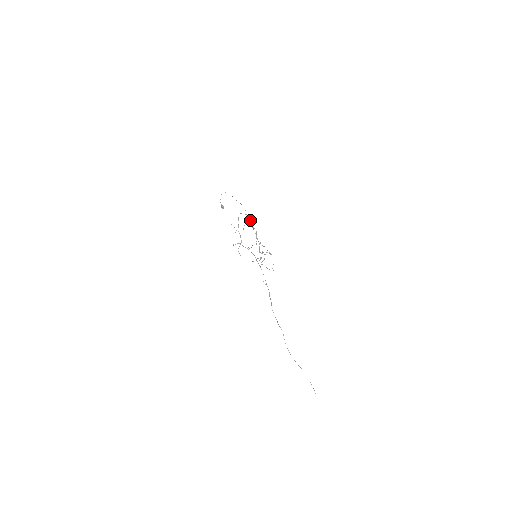
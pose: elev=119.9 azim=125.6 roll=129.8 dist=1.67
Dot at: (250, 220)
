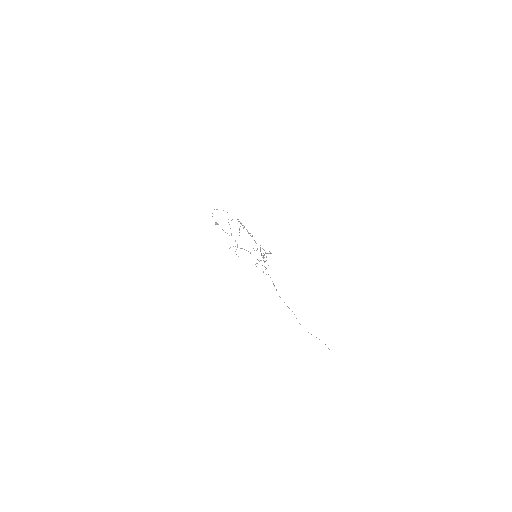
Dot at: (244, 227)
